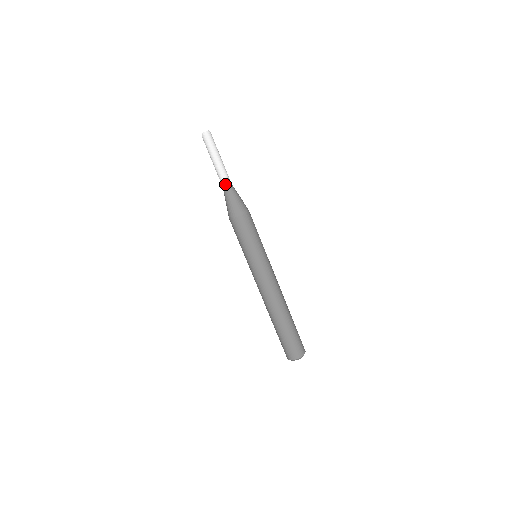
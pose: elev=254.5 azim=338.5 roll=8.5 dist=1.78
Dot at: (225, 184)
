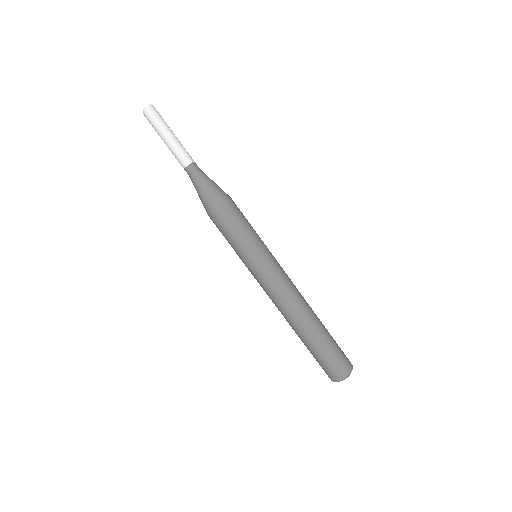
Dot at: (188, 172)
